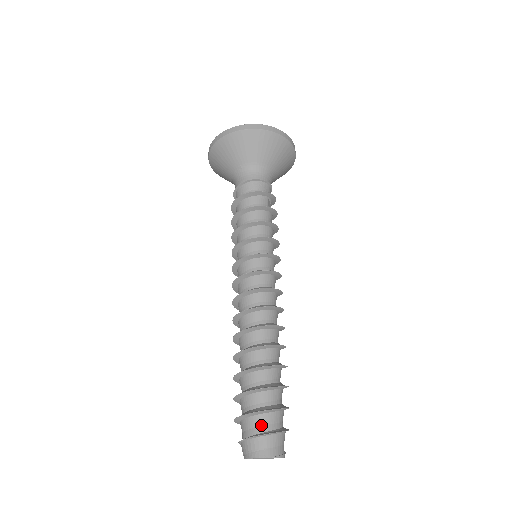
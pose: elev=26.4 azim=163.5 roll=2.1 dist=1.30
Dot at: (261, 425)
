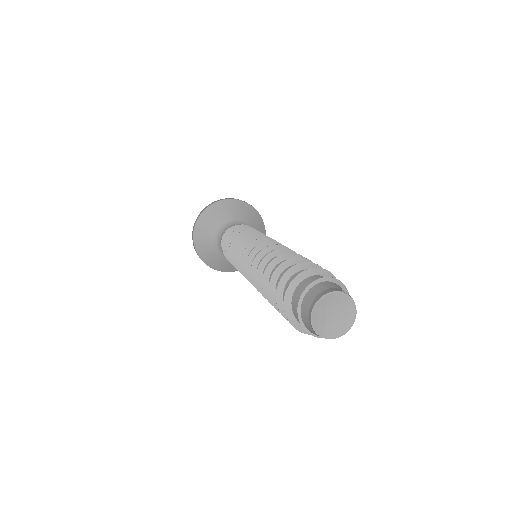
Dot at: occluded
